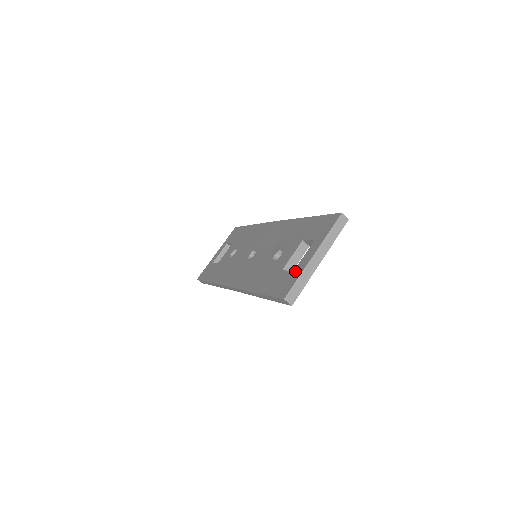
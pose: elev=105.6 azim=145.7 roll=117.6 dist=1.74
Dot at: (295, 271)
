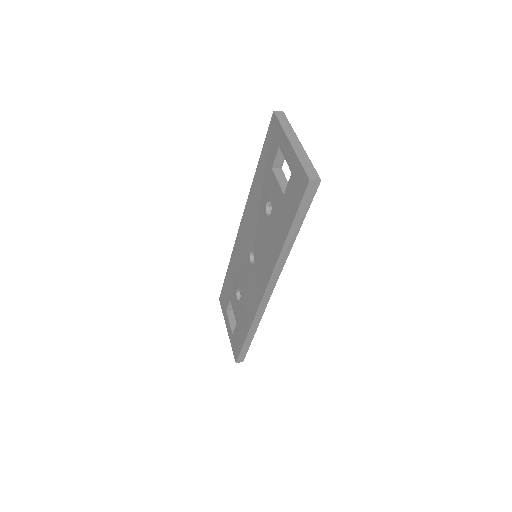
Dot at: (292, 169)
